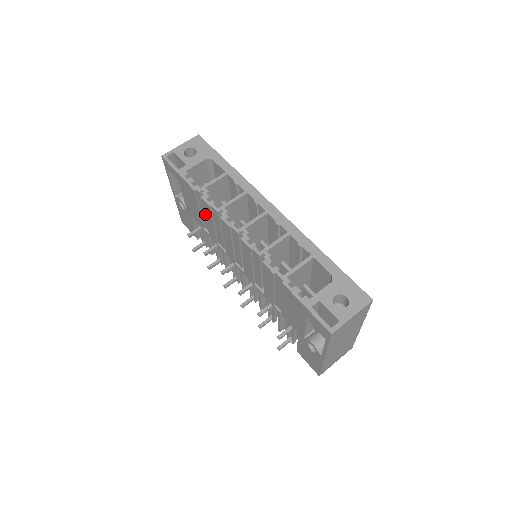
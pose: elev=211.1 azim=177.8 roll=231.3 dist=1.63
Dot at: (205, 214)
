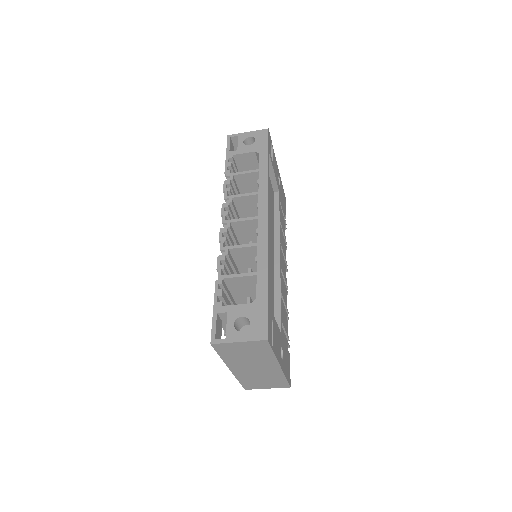
Dot at: occluded
